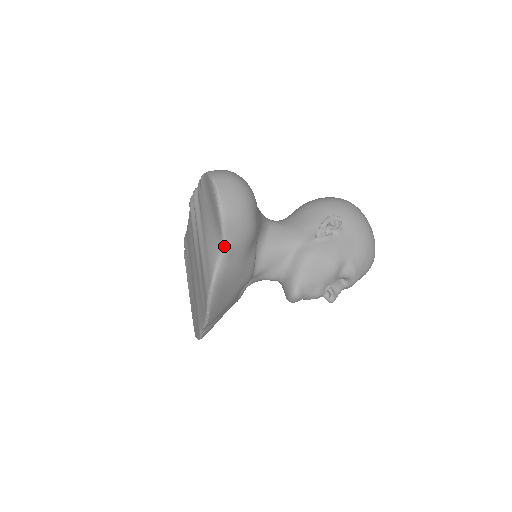
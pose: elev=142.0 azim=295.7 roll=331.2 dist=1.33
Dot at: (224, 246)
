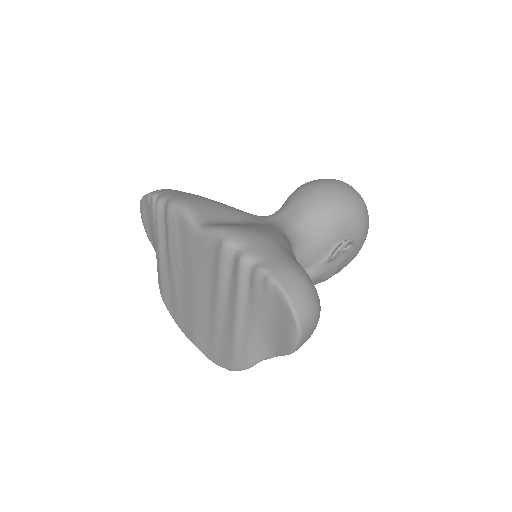
Dot at: occluded
